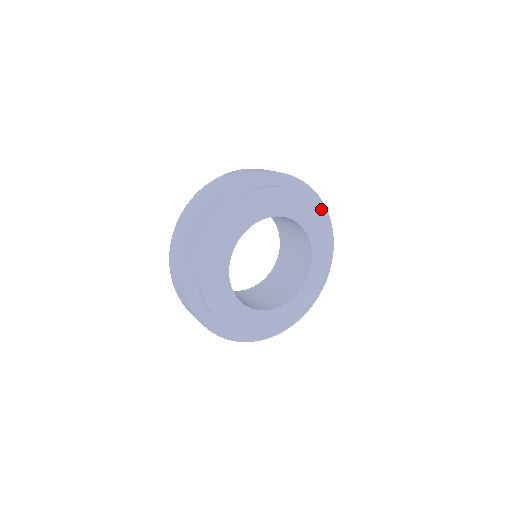
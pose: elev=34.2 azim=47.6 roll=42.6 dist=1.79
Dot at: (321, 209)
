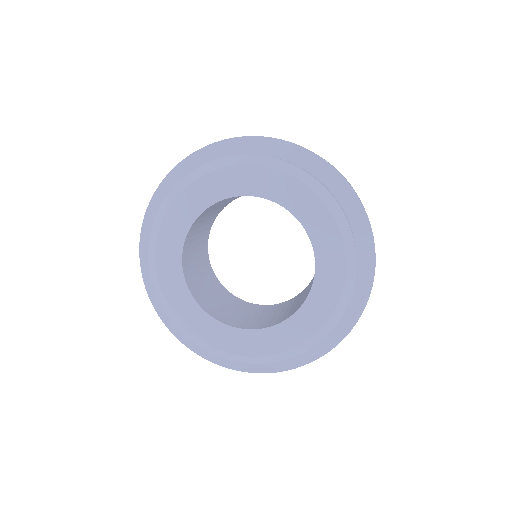
Dot at: (365, 278)
